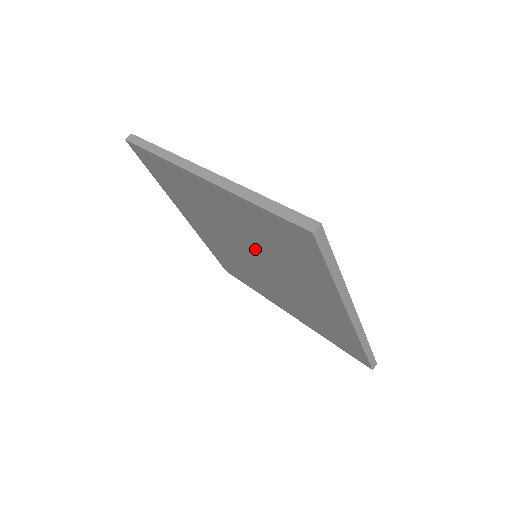
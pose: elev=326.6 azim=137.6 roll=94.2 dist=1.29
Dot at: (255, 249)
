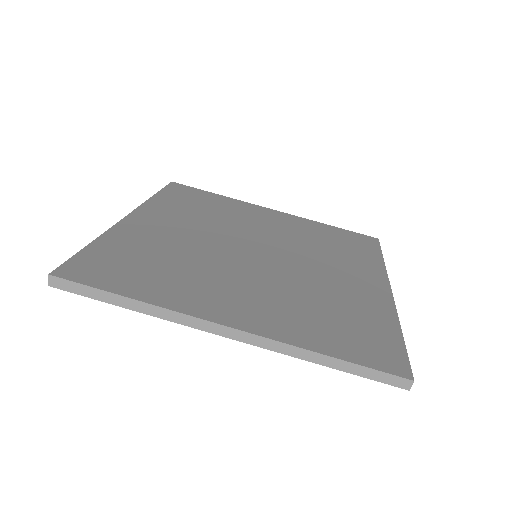
Dot at: occluded
